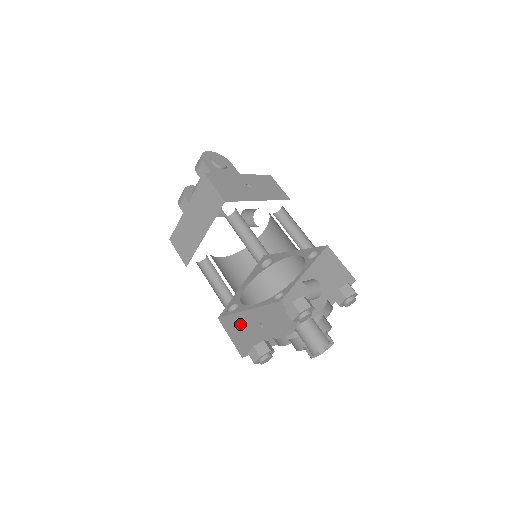
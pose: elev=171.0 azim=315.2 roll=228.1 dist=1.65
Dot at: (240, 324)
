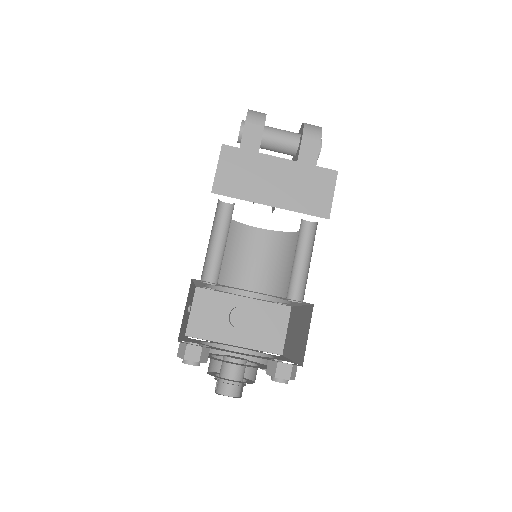
Dot at: occluded
